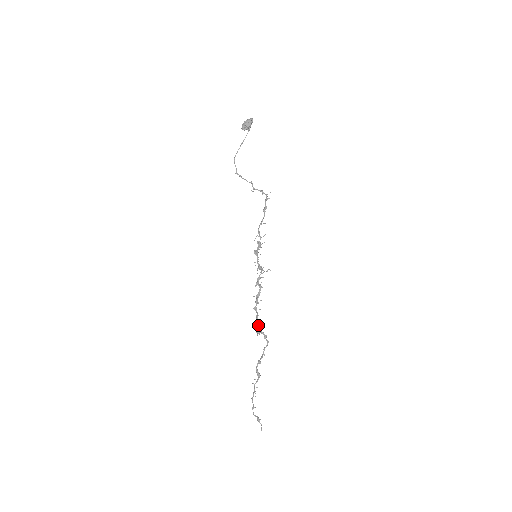
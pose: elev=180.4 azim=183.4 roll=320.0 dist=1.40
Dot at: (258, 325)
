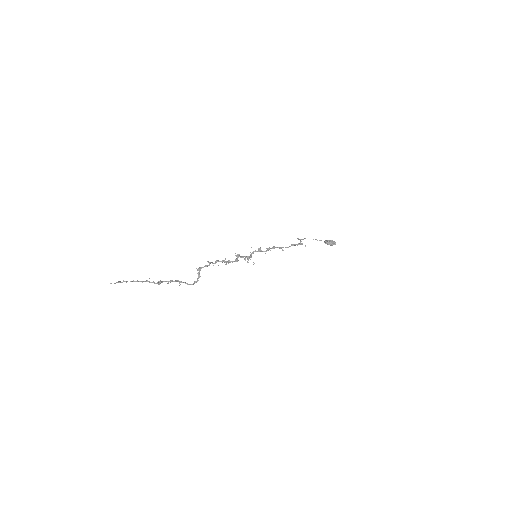
Dot at: (205, 266)
